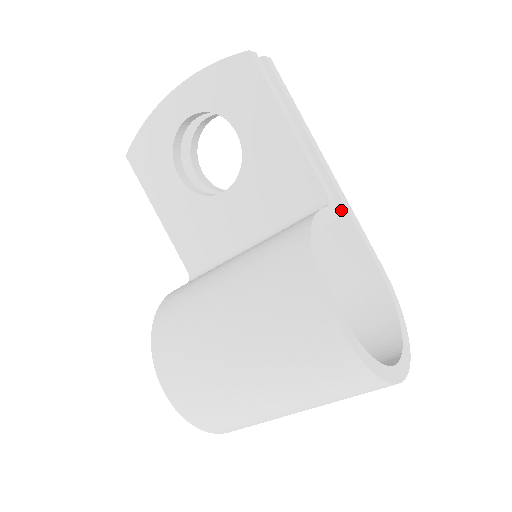
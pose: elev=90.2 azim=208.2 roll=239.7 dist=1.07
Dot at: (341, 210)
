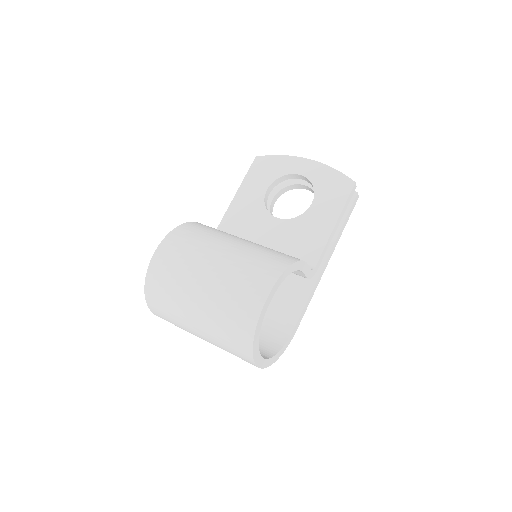
Dot at: (312, 283)
